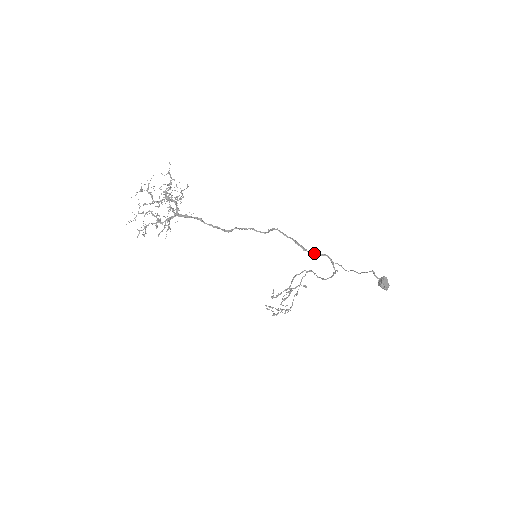
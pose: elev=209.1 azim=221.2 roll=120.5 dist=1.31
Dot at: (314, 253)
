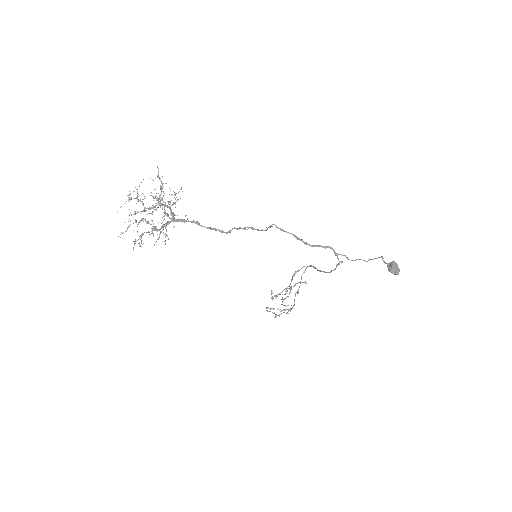
Dot at: (316, 246)
